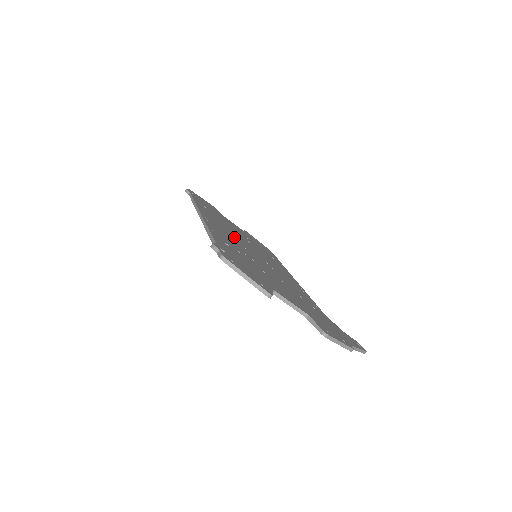
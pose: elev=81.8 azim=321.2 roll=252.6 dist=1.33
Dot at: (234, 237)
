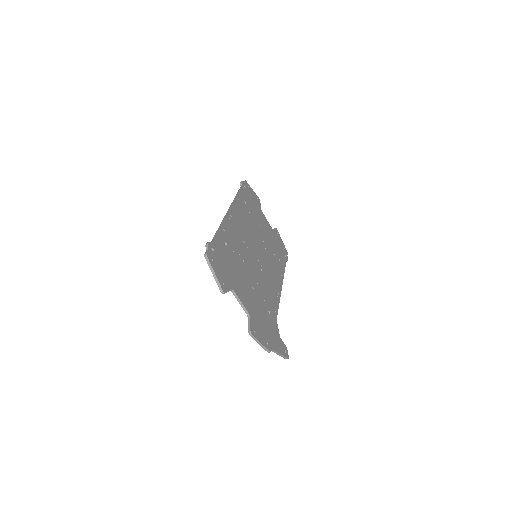
Dot at: (247, 236)
